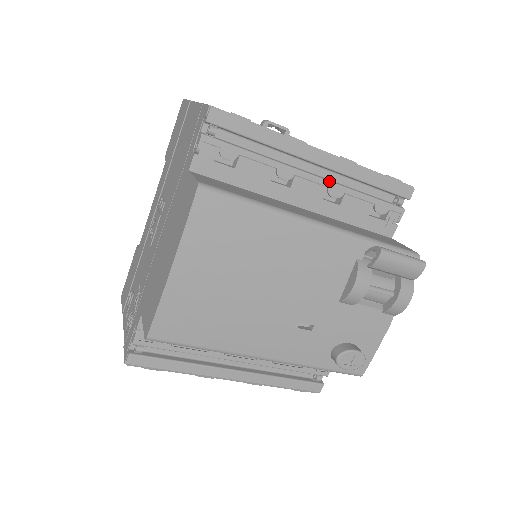
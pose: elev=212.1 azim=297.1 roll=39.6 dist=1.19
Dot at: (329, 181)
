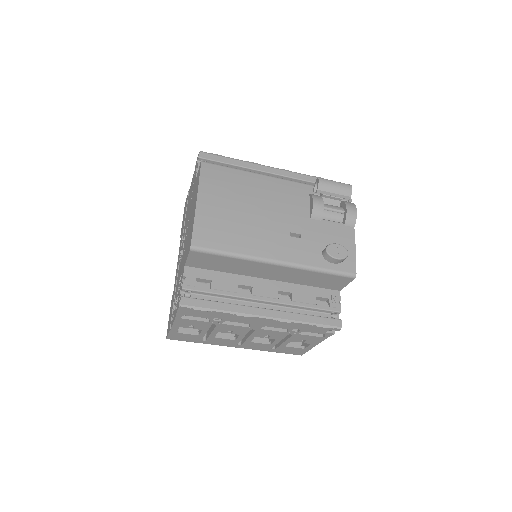
Dot at: occluded
